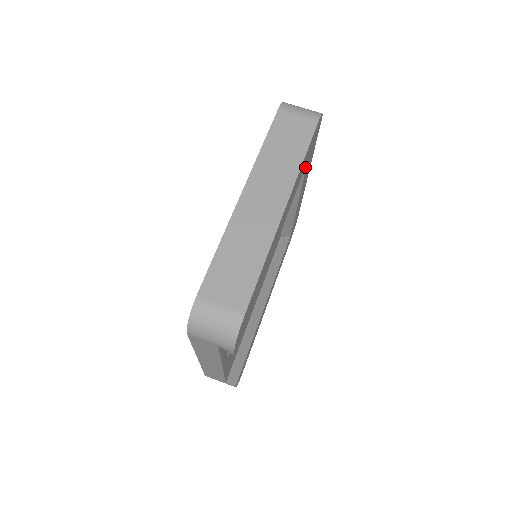
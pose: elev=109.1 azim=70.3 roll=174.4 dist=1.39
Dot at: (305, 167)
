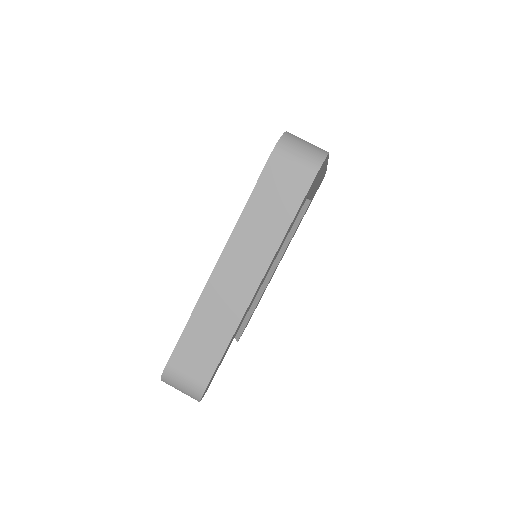
Dot at: occluded
